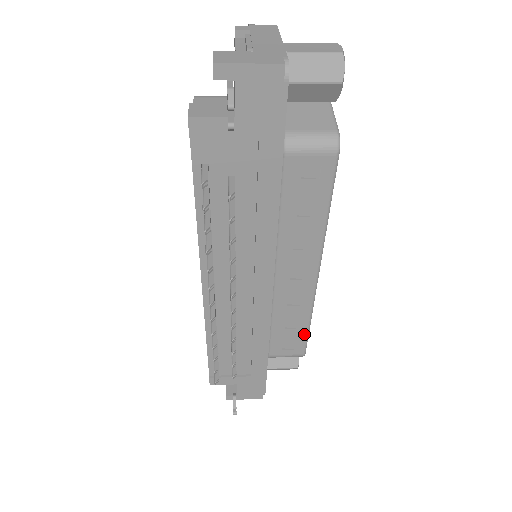
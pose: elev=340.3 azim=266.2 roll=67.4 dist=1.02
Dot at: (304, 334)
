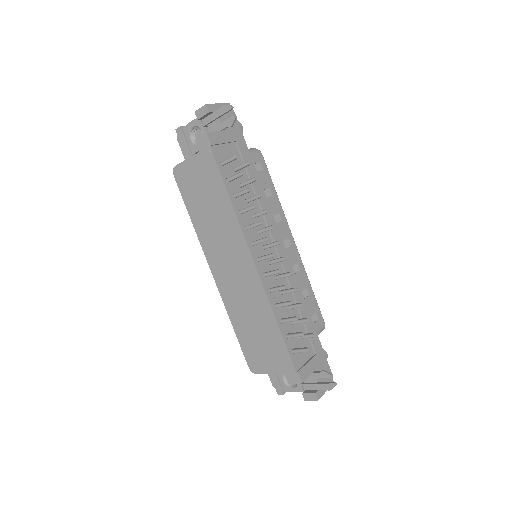
Dot at: (314, 300)
